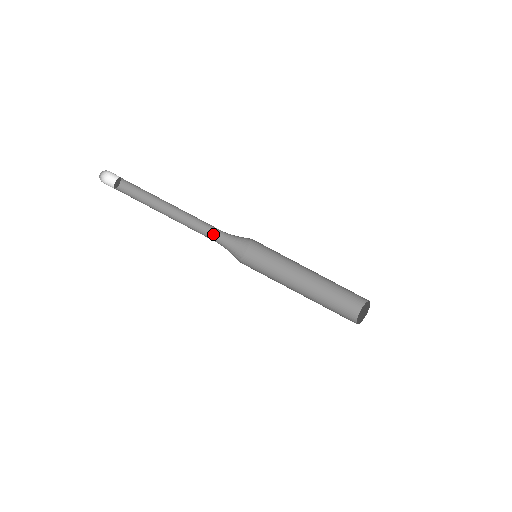
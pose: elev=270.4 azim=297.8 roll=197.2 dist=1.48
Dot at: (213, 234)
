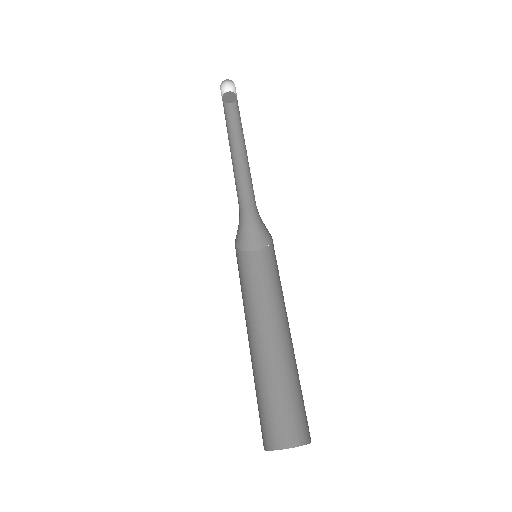
Dot at: (252, 202)
